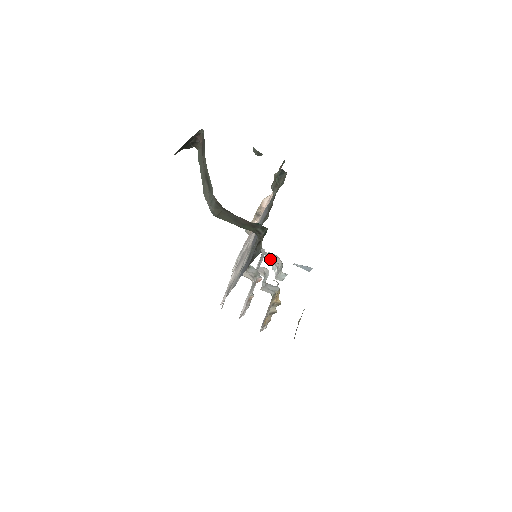
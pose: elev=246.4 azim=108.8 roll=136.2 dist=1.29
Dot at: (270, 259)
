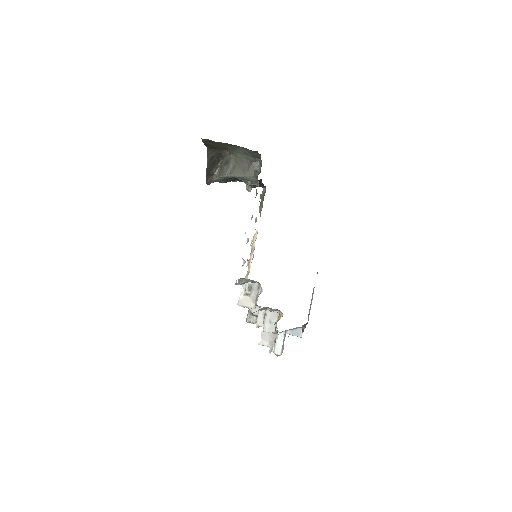
Dot at: (266, 342)
